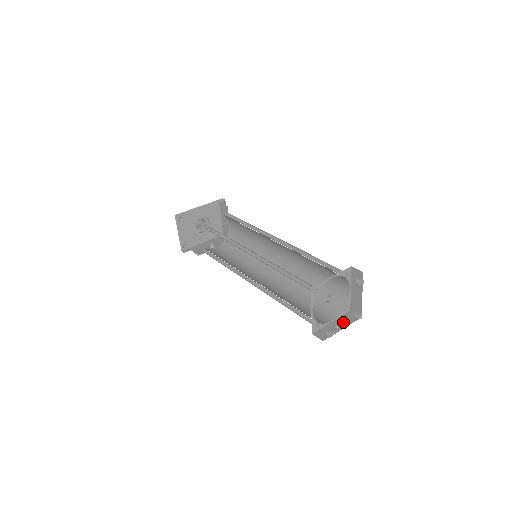
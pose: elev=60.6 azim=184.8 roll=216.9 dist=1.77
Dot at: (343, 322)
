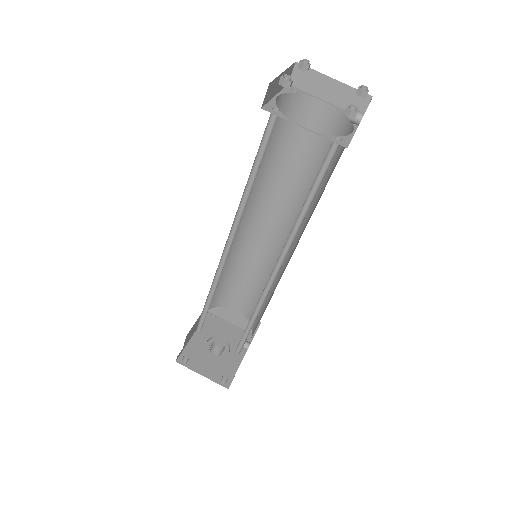
Dot at: occluded
